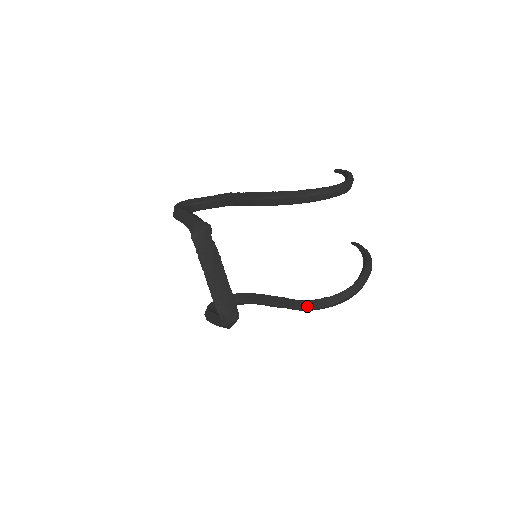
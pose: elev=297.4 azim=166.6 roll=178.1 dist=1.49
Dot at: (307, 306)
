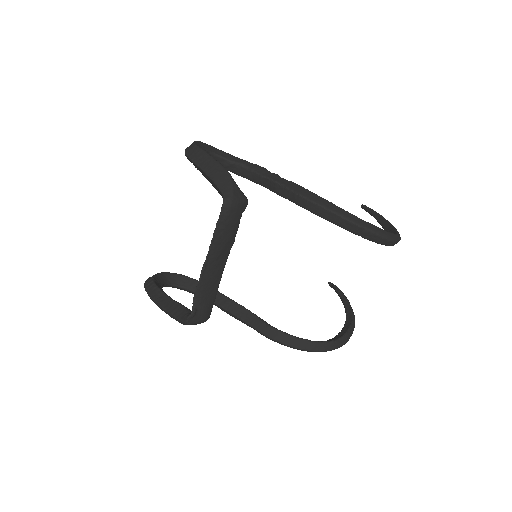
Dot at: (282, 339)
